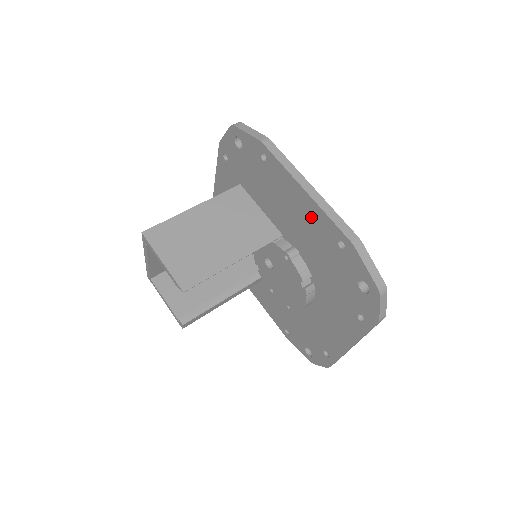
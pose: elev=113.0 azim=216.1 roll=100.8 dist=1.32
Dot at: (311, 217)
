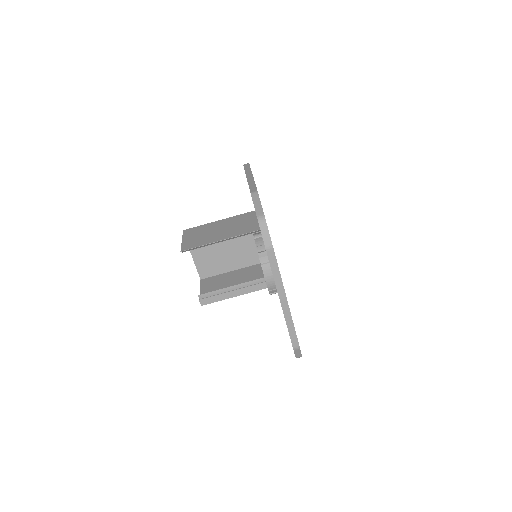
Dot at: occluded
